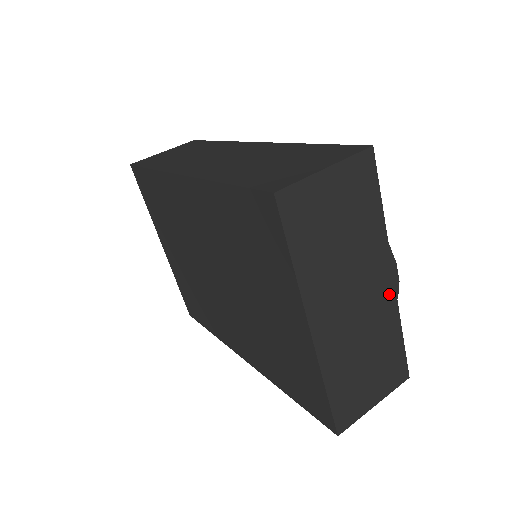
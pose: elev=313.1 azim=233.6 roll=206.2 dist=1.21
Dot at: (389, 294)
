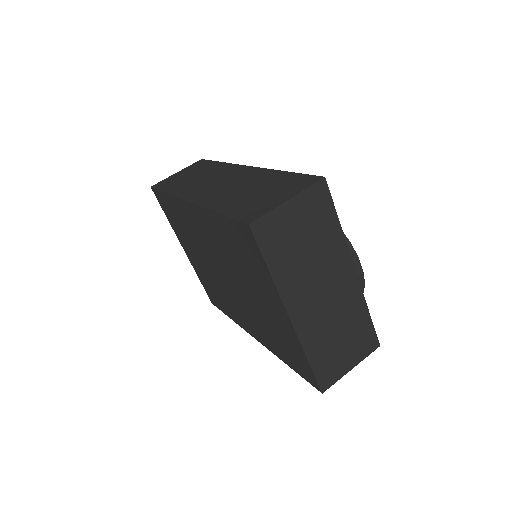
Dot at: (353, 284)
